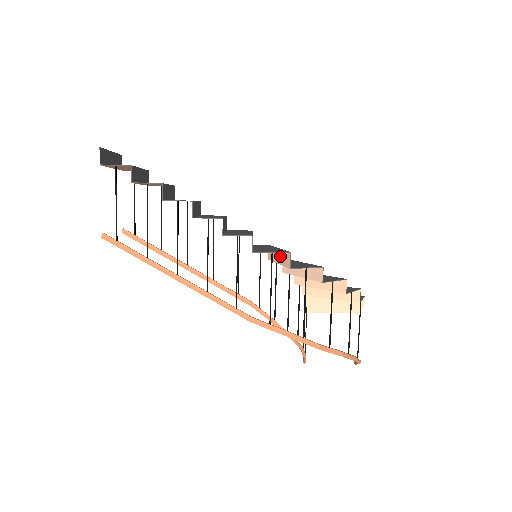
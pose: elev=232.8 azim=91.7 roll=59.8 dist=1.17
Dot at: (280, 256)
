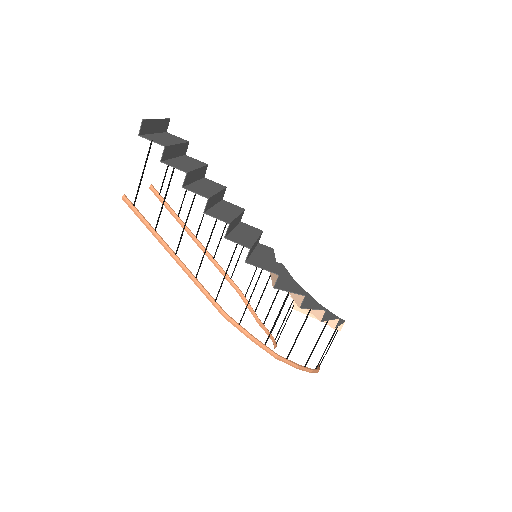
Dot at: occluded
